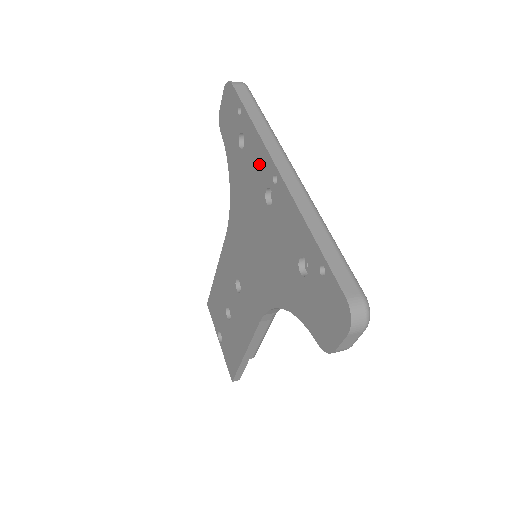
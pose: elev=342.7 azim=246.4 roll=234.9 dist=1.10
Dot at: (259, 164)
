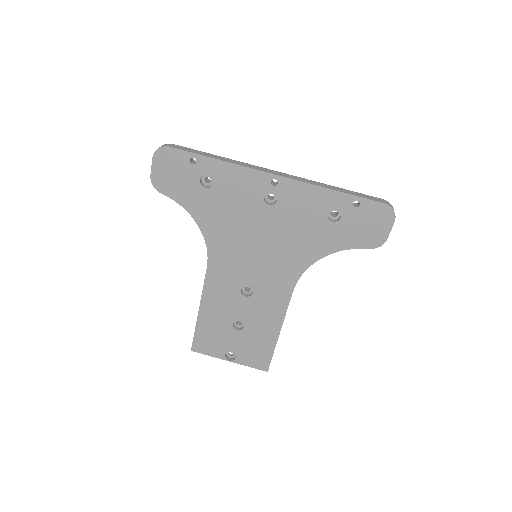
Dot at: (245, 184)
